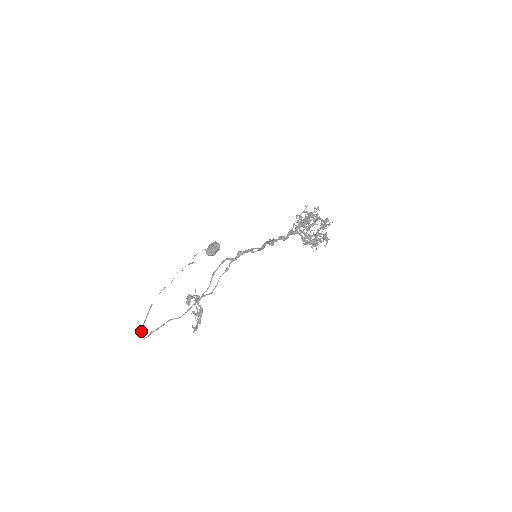
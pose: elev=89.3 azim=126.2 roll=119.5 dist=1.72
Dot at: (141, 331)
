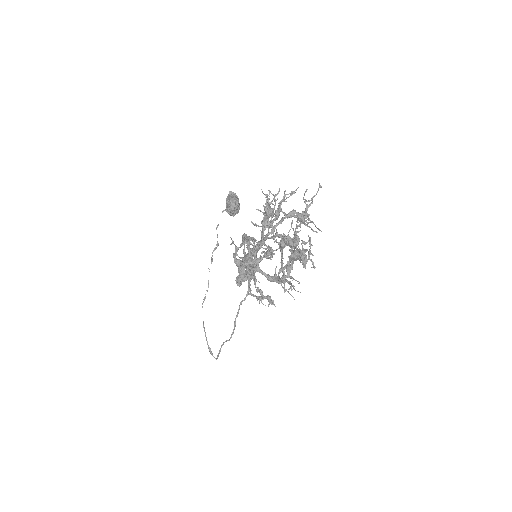
Dot at: occluded
